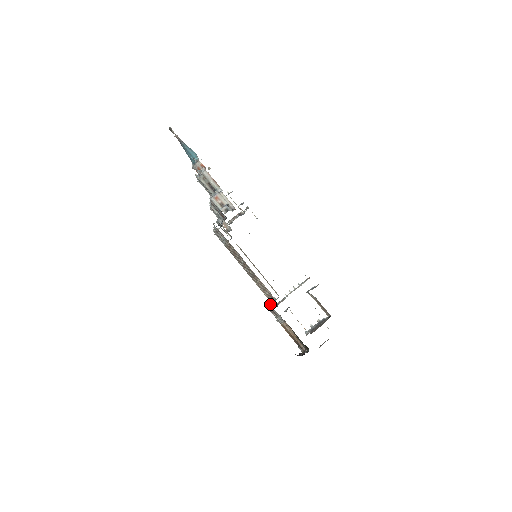
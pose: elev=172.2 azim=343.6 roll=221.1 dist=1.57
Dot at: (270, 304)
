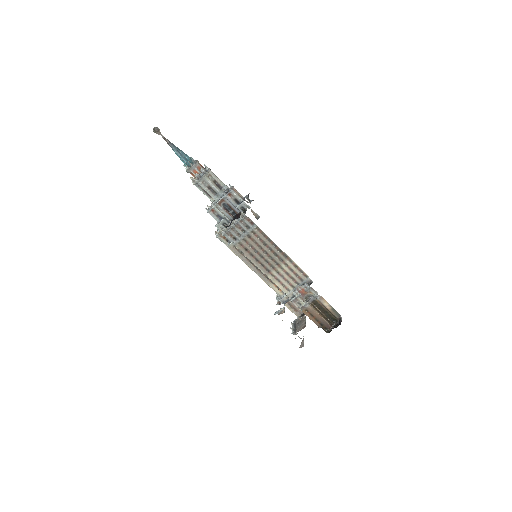
Dot at: (305, 283)
